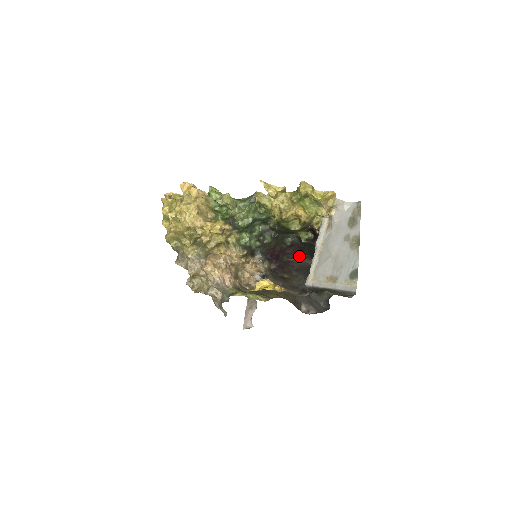
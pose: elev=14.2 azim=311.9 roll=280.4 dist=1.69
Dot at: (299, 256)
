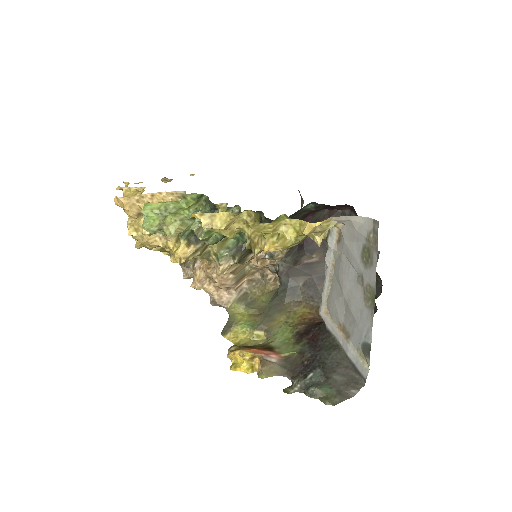
Dot at: (342, 208)
